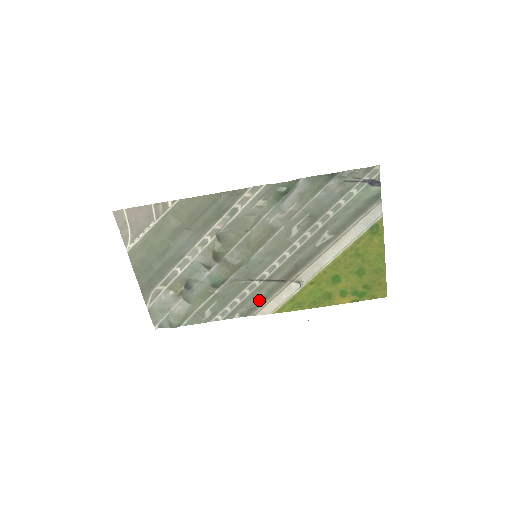
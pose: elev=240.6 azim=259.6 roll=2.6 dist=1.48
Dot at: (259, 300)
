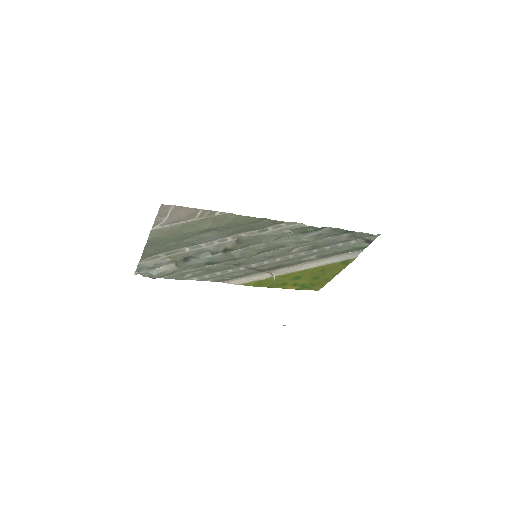
Dot at: (235, 276)
